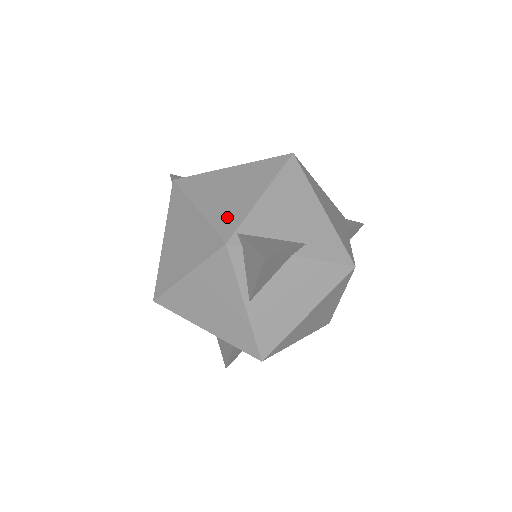
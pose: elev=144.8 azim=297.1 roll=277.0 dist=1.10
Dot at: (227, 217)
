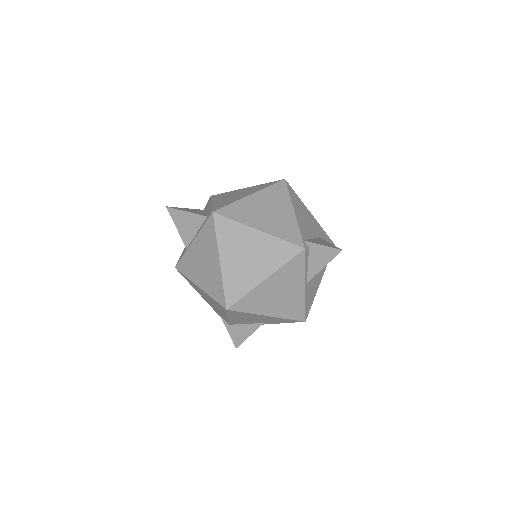
Dot at: (287, 231)
